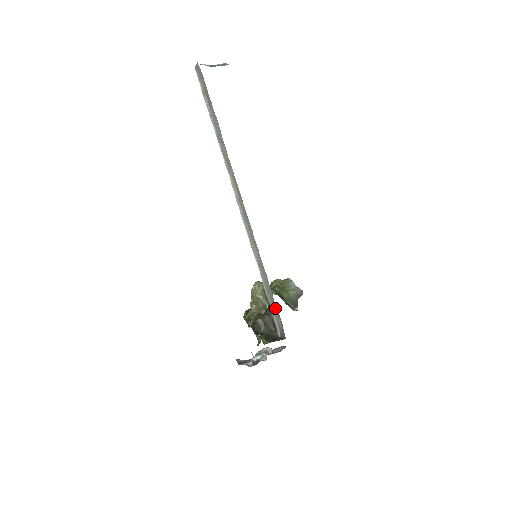
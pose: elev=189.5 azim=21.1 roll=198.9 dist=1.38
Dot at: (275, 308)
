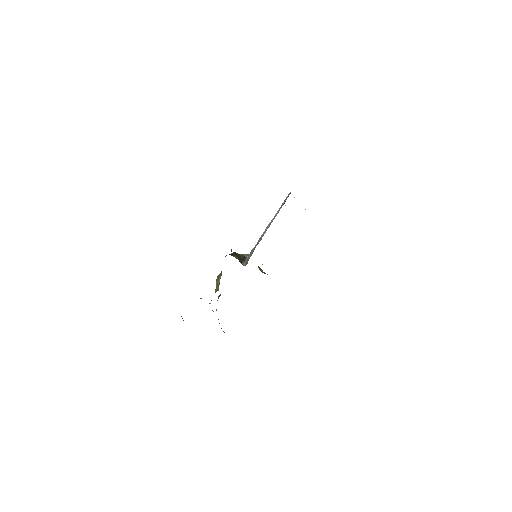
Dot at: occluded
